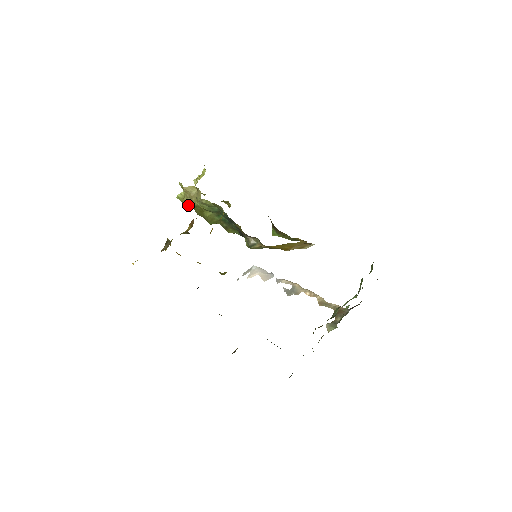
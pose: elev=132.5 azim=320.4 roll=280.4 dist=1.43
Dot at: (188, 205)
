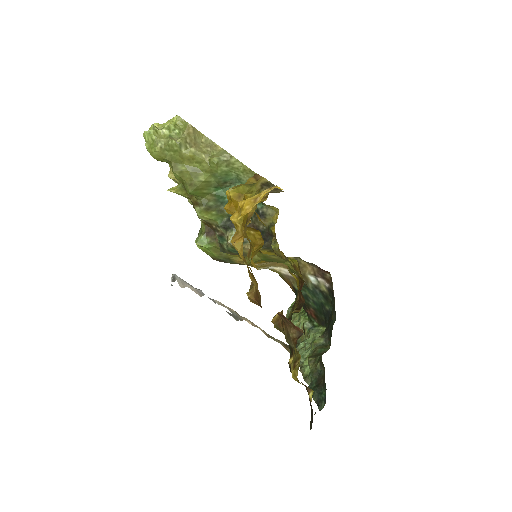
Dot at: (163, 152)
